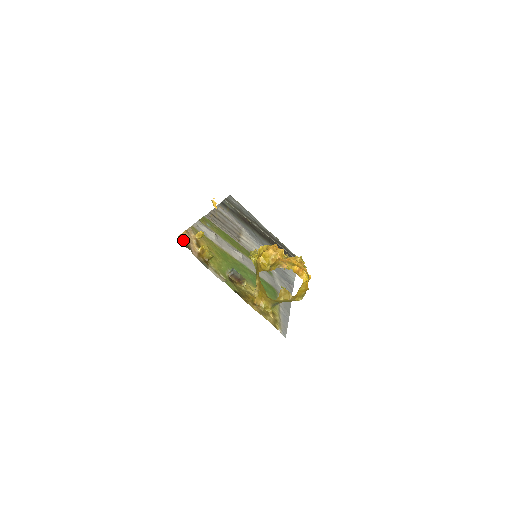
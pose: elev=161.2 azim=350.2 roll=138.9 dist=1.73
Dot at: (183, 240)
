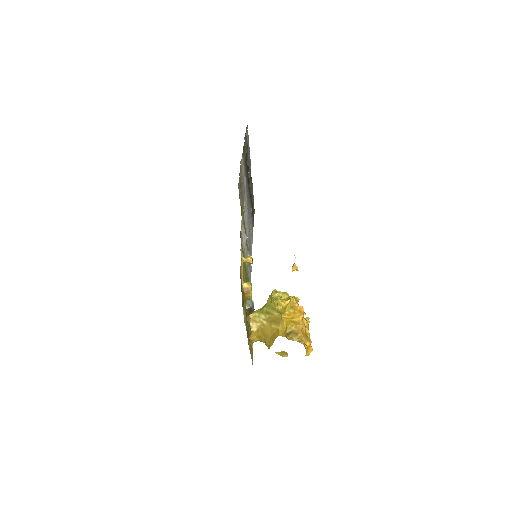
Dot at: (241, 278)
